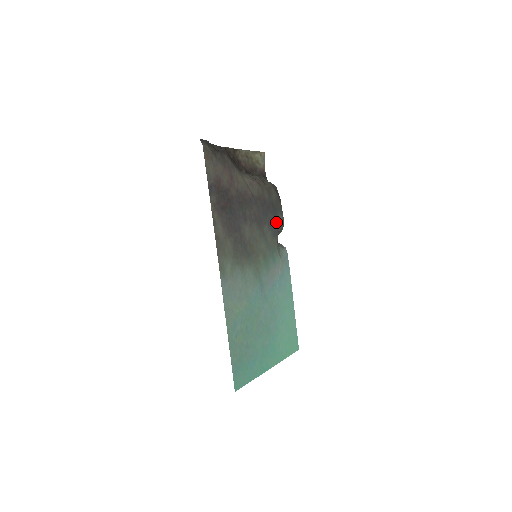
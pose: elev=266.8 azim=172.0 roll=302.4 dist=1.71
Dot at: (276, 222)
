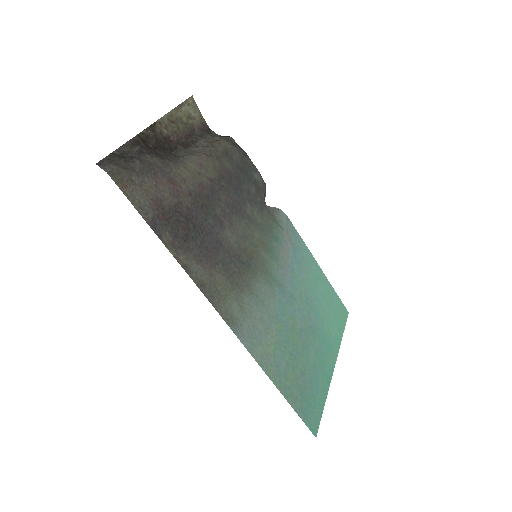
Dot at: (255, 188)
